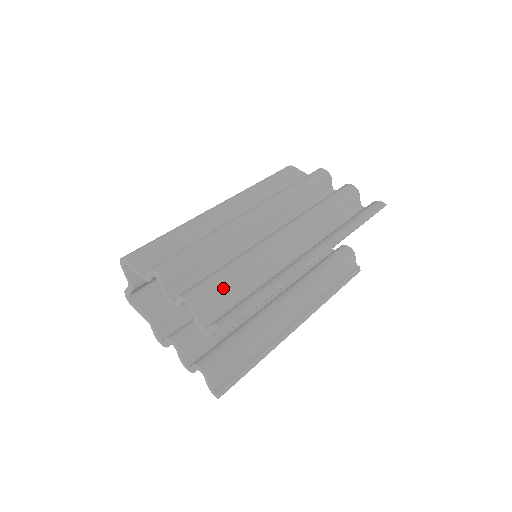
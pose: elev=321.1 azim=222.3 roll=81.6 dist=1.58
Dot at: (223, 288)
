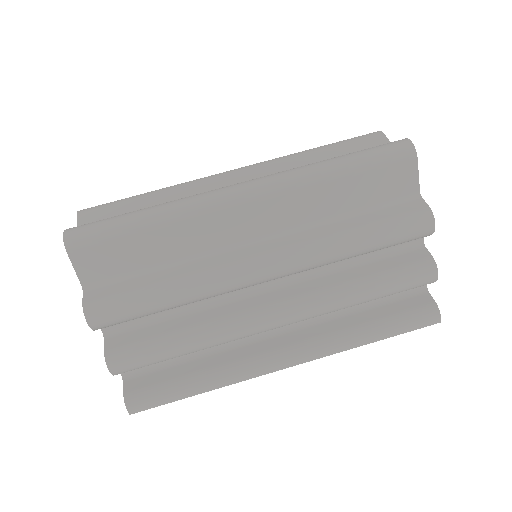
Dot at: (158, 362)
